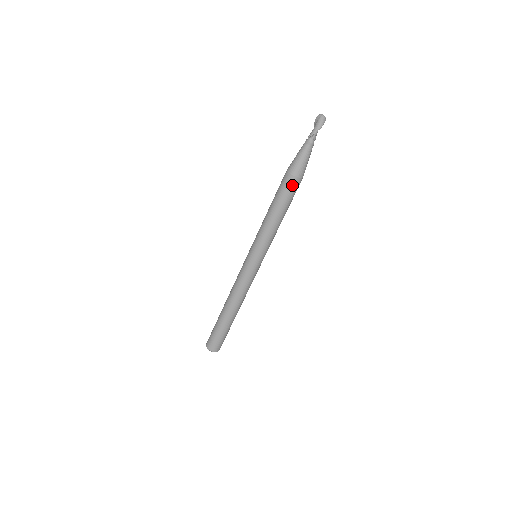
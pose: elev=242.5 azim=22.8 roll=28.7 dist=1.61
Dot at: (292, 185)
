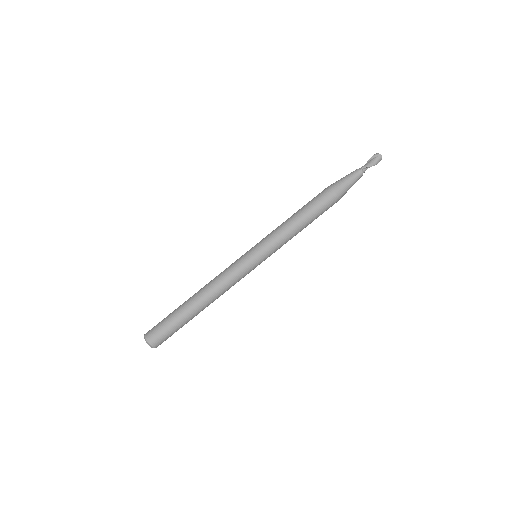
Dot at: (331, 202)
